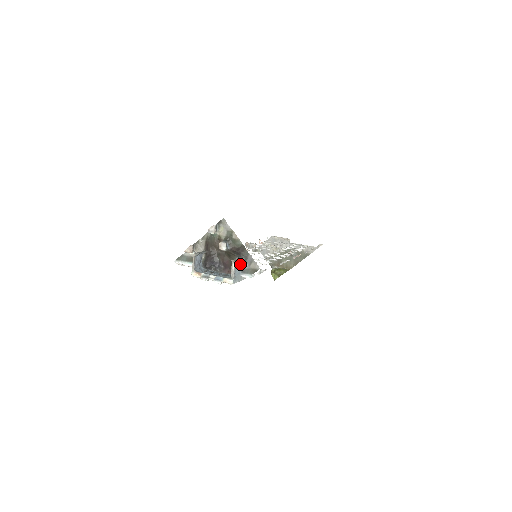
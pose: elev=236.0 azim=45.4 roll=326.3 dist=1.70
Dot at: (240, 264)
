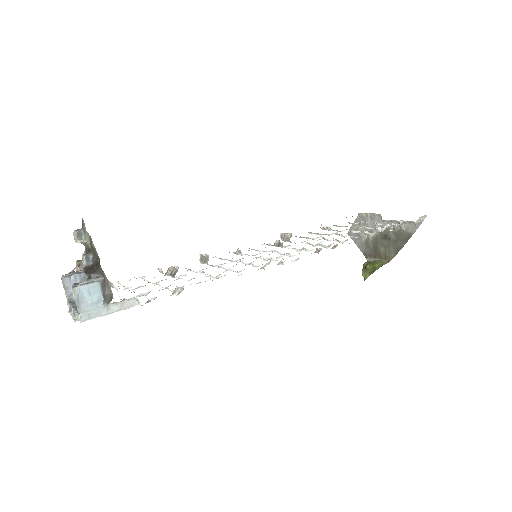
Dot at: (96, 288)
